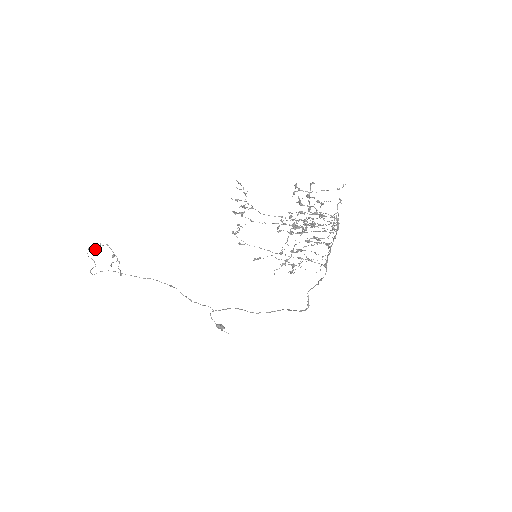
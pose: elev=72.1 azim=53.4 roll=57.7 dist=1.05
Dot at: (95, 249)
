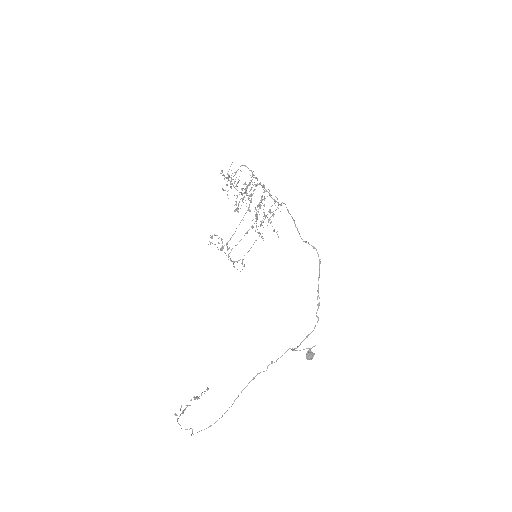
Dot at: (180, 414)
